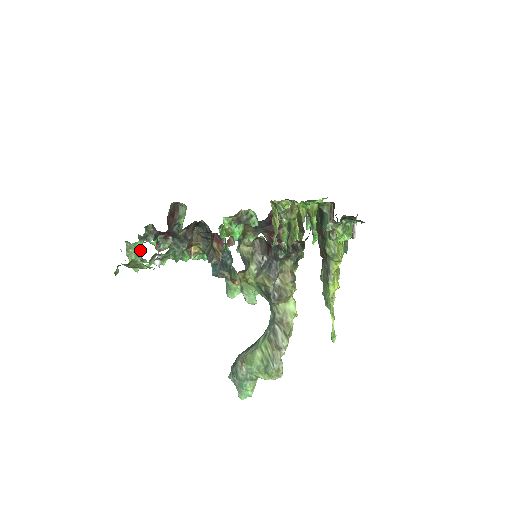
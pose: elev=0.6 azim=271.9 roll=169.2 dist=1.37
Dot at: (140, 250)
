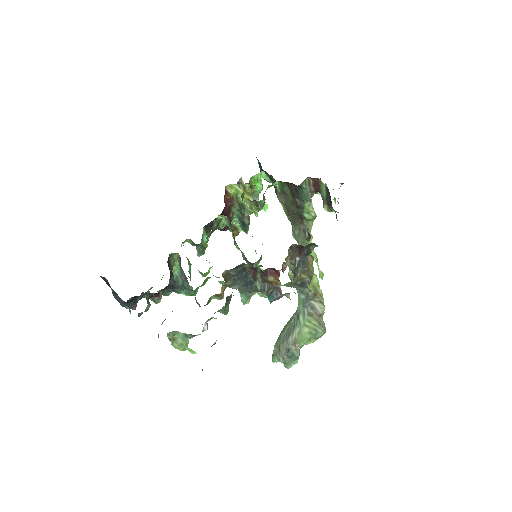
Dot at: occluded
